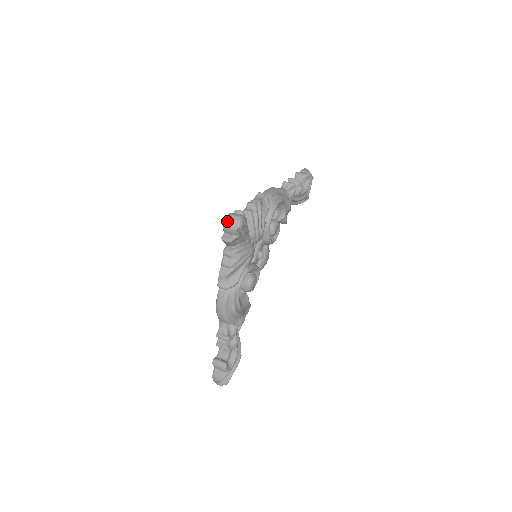
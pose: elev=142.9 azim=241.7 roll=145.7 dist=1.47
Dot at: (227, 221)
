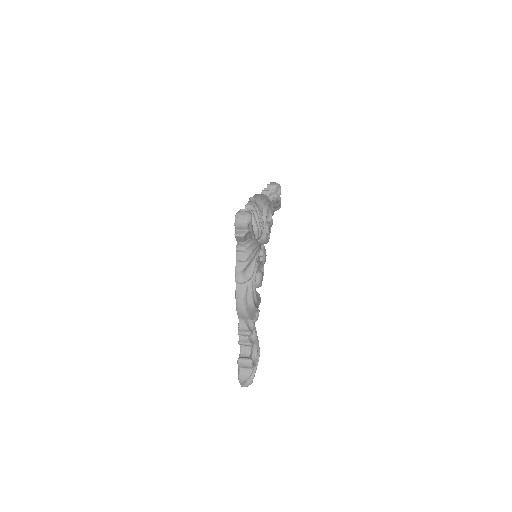
Dot at: (238, 218)
